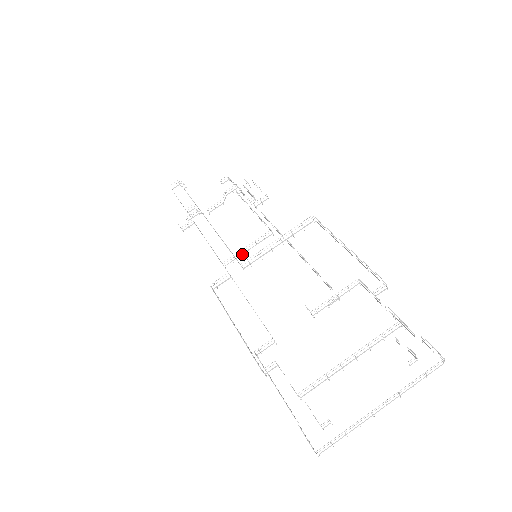
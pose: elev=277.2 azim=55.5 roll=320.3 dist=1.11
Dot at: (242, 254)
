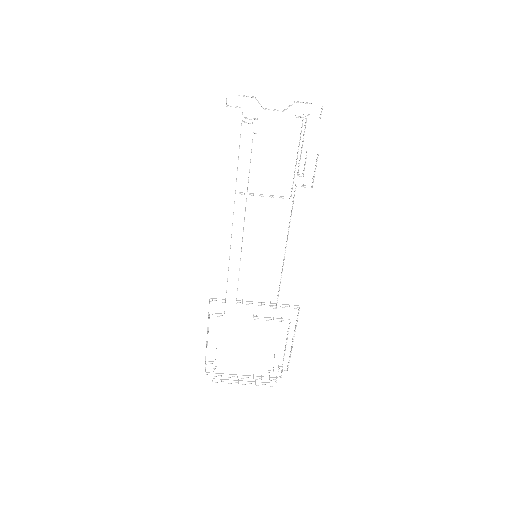
Dot at: occluded
